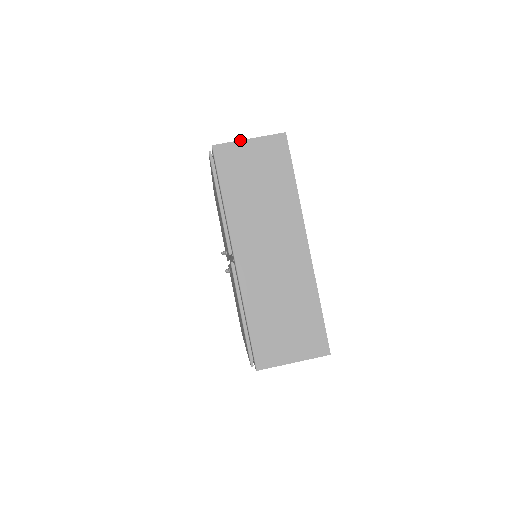
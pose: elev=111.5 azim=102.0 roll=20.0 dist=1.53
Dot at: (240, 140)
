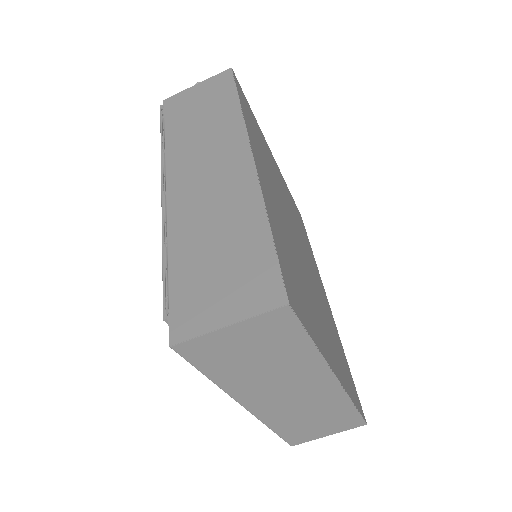
Dot at: (213, 331)
